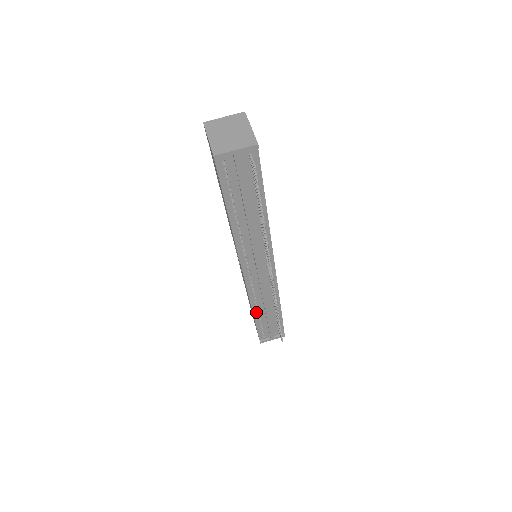
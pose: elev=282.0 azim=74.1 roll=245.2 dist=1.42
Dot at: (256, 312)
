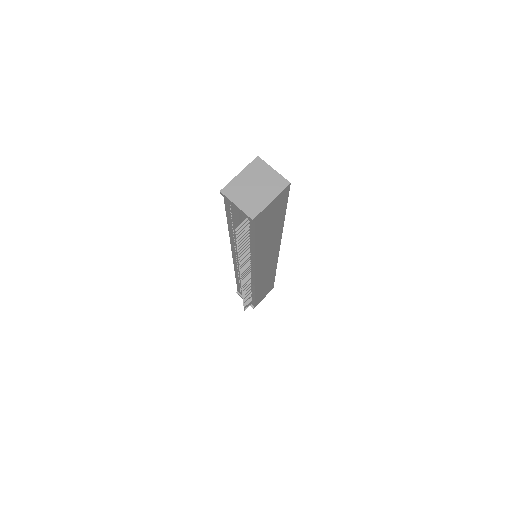
Dot at: (238, 279)
